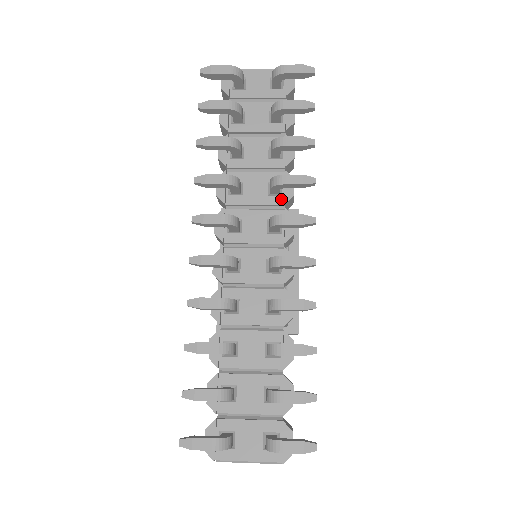
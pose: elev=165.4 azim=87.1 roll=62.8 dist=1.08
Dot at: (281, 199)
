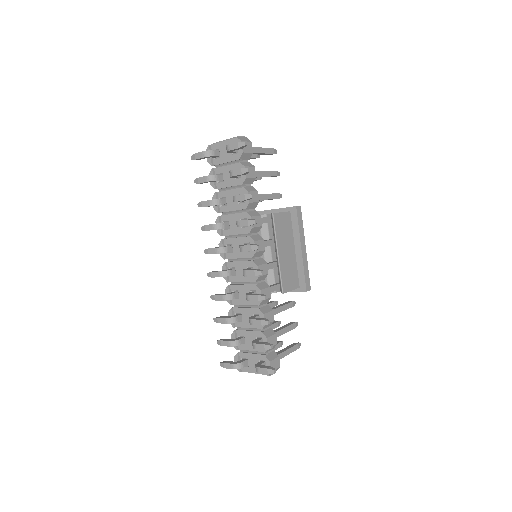
Dot at: (248, 229)
